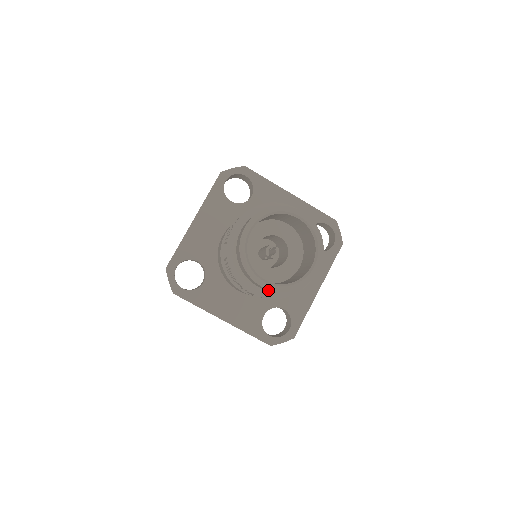
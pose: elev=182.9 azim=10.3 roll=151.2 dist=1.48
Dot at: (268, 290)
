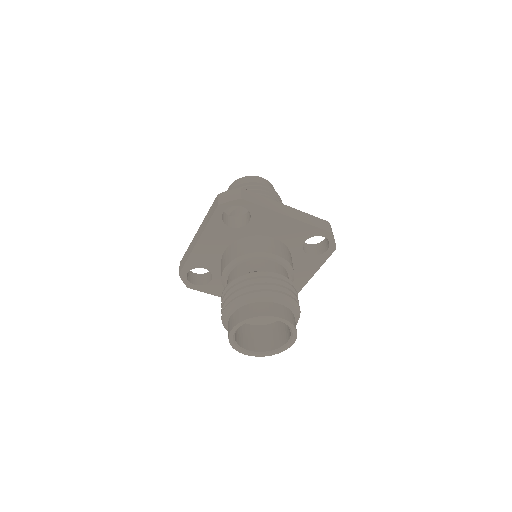
Dot at: occluded
